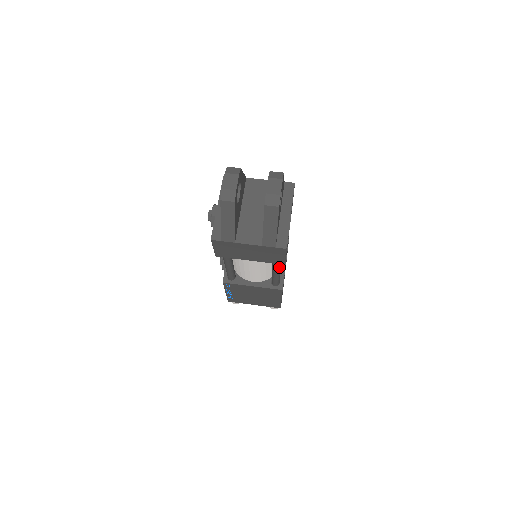
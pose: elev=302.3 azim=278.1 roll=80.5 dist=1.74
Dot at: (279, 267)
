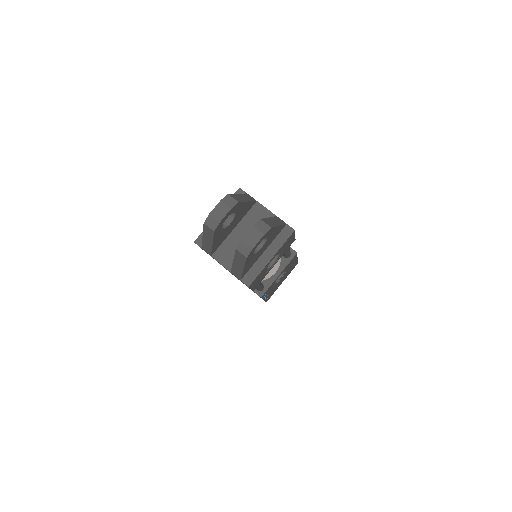
Dot at: occluded
